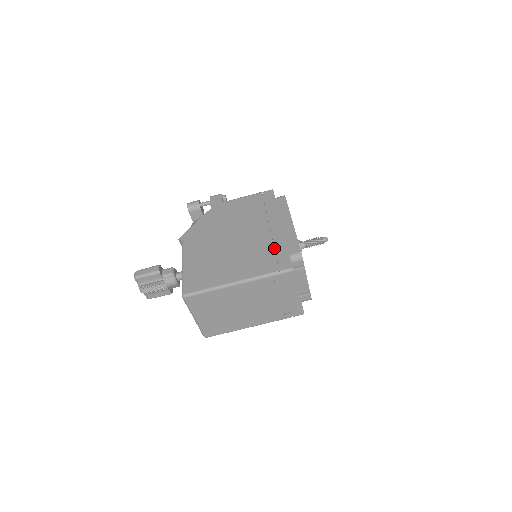
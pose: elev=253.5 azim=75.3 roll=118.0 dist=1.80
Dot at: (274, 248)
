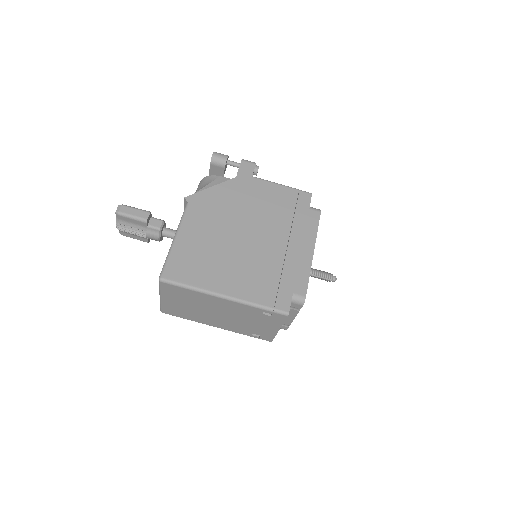
Dot at: (280, 273)
